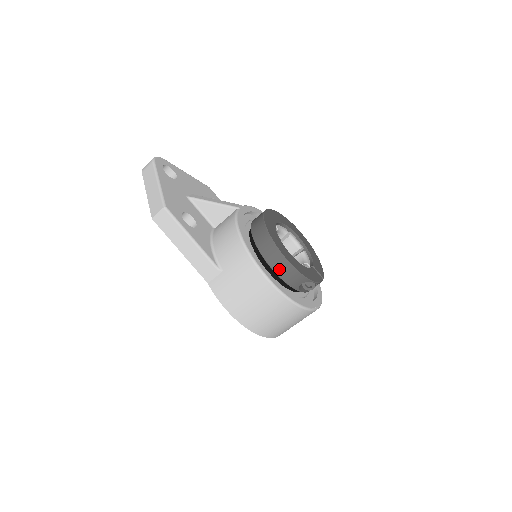
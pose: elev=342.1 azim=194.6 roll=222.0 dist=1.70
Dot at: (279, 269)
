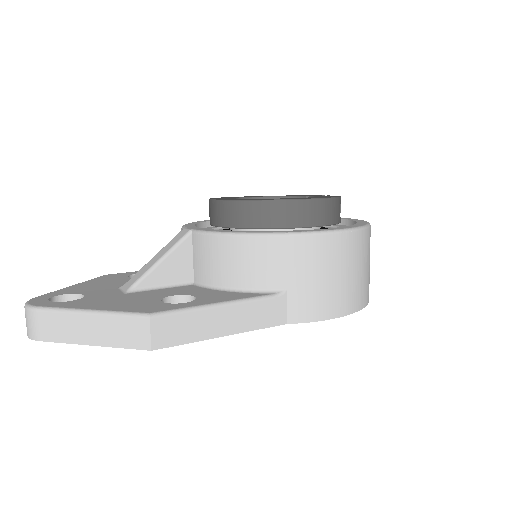
Dot at: (318, 218)
